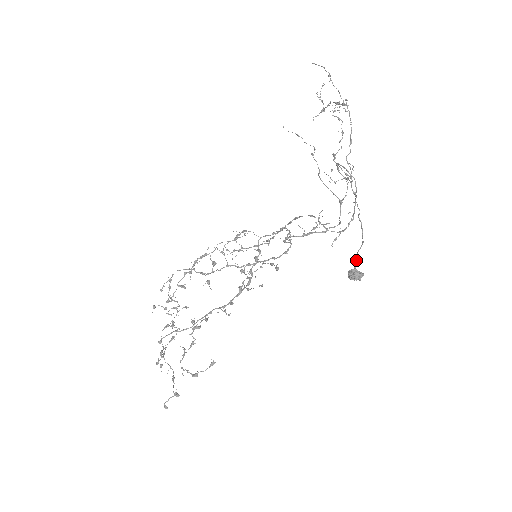
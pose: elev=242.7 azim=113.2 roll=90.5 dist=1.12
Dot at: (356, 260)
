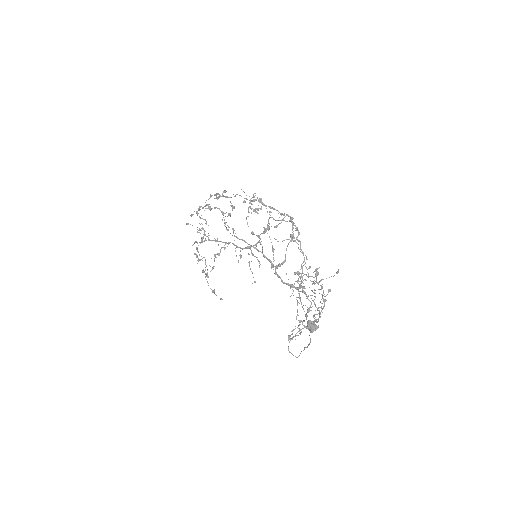
Dot at: (310, 331)
